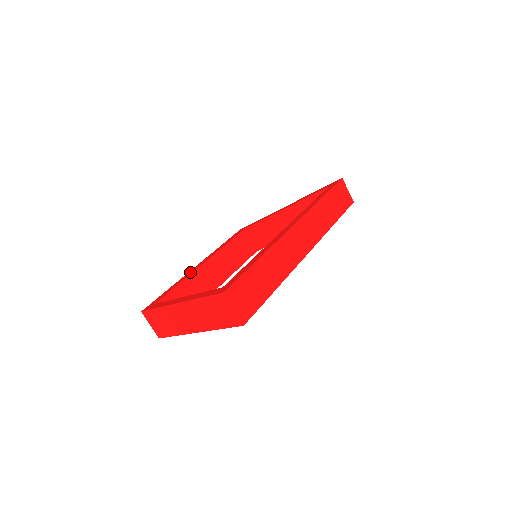
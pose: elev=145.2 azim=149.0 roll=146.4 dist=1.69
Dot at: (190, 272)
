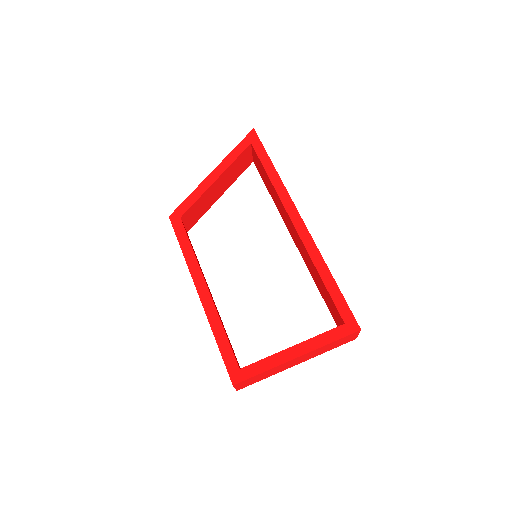
Dot at: (210, 308)
